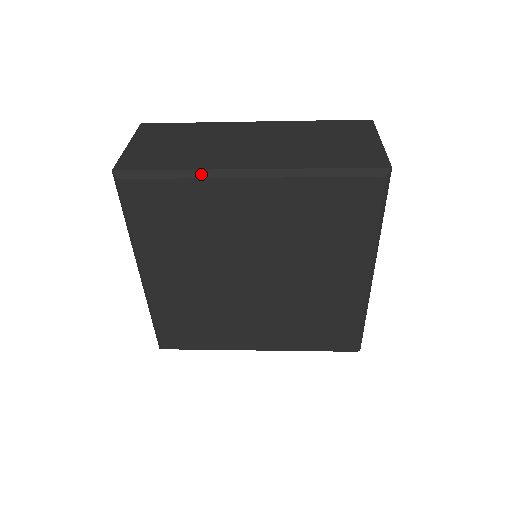
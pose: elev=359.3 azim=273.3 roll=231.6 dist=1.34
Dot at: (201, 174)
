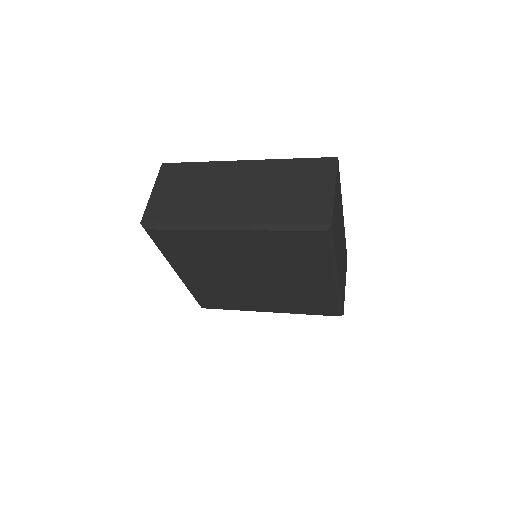
Dot at: (198, 227)
